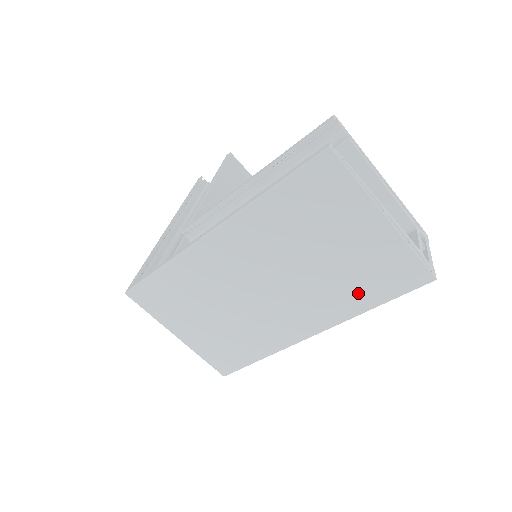
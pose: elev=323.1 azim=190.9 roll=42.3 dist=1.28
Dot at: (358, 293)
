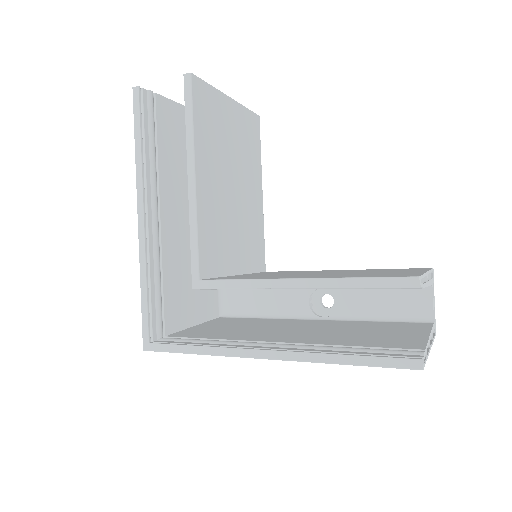
Dot at: occluded
